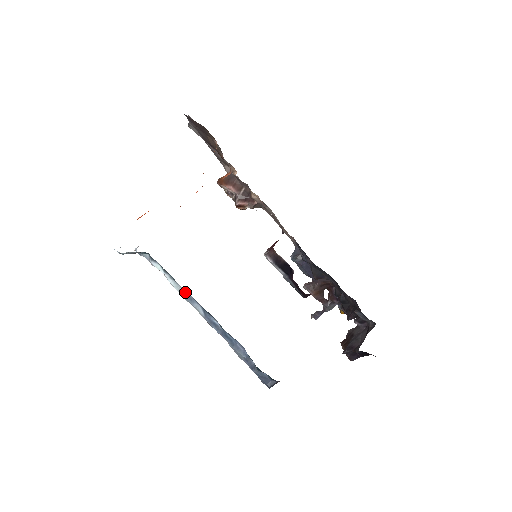
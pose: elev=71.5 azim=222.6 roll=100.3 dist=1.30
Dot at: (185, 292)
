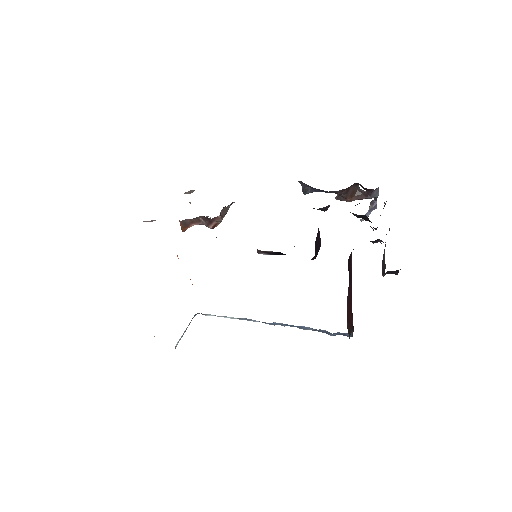
Dot at: (240, 319)
